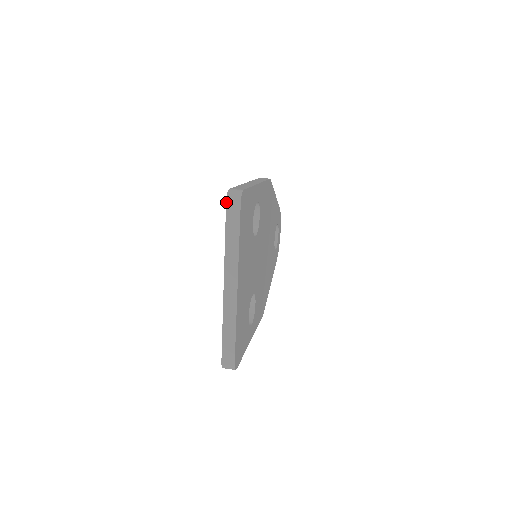
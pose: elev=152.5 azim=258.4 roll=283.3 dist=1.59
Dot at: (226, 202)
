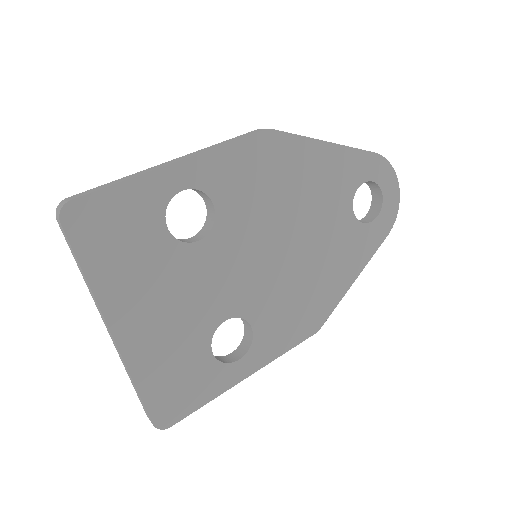
Dot at: (57, 221)
